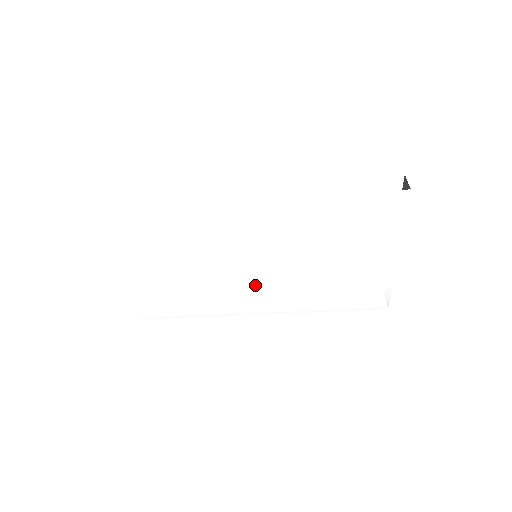
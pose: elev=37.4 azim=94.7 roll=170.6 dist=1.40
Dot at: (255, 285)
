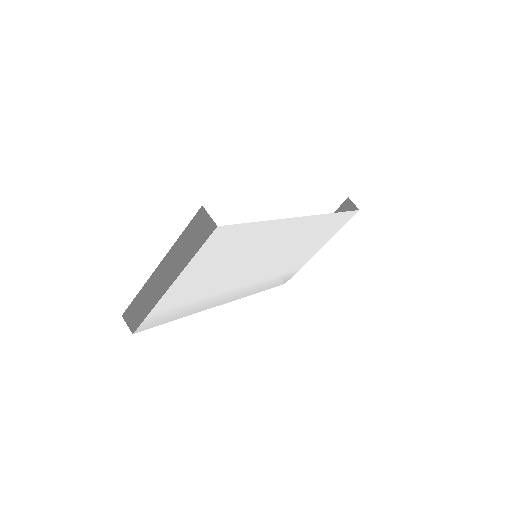
Dot at: (244, 280)
